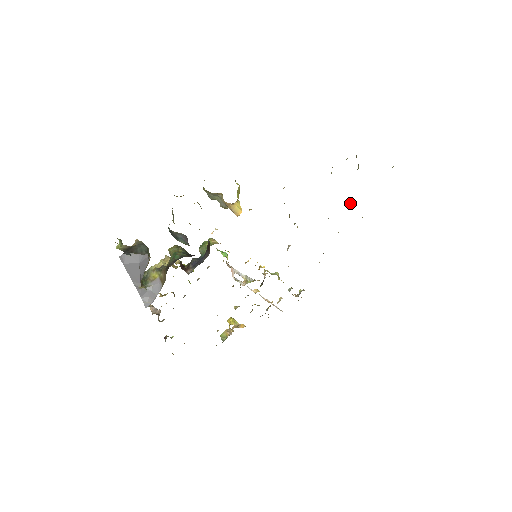
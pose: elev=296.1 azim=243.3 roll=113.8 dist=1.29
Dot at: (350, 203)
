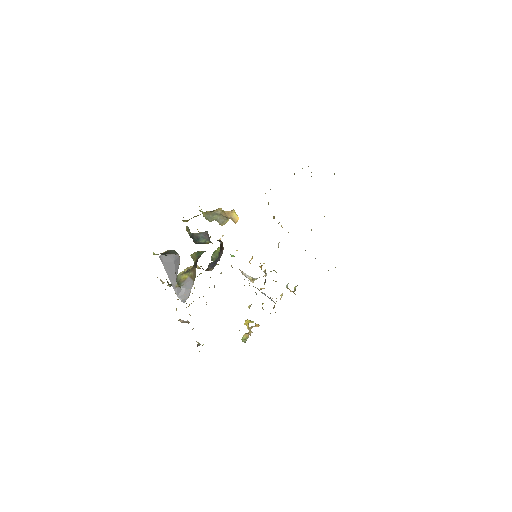
Dot at: occluded
